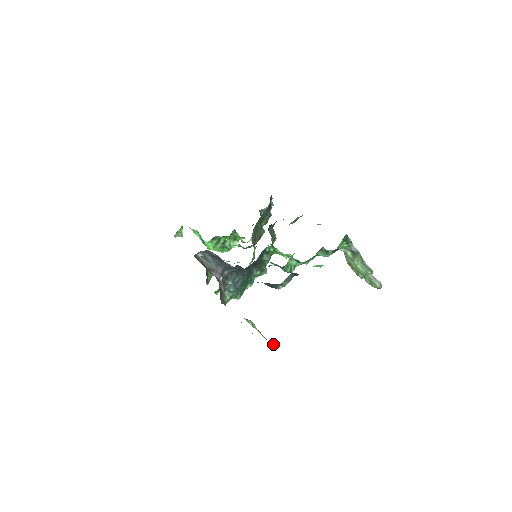
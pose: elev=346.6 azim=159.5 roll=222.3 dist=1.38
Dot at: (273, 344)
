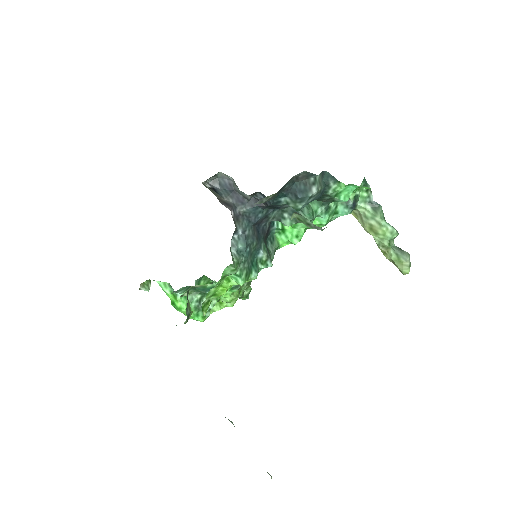
Dot at: occluded
